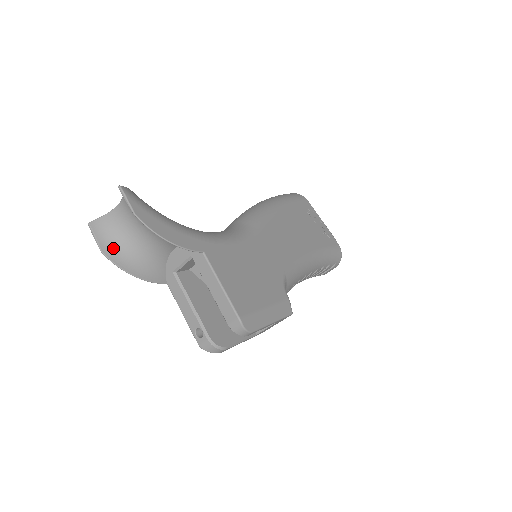
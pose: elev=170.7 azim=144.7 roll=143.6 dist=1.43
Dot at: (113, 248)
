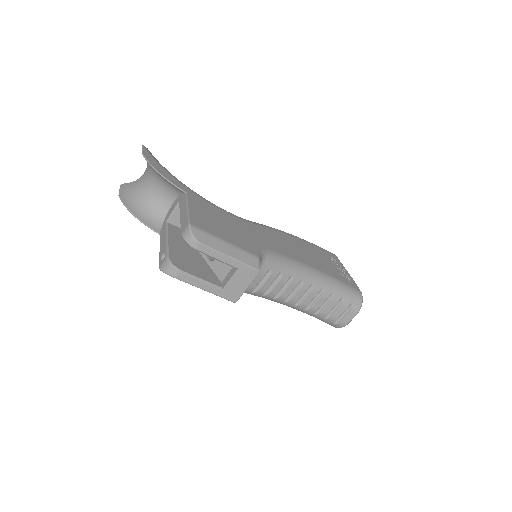
Dot at: (128, 196)
